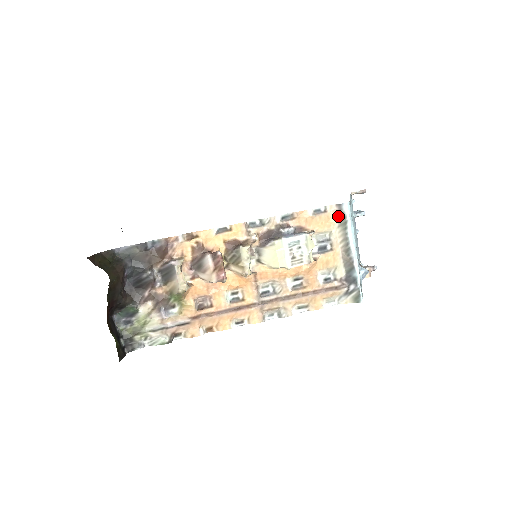
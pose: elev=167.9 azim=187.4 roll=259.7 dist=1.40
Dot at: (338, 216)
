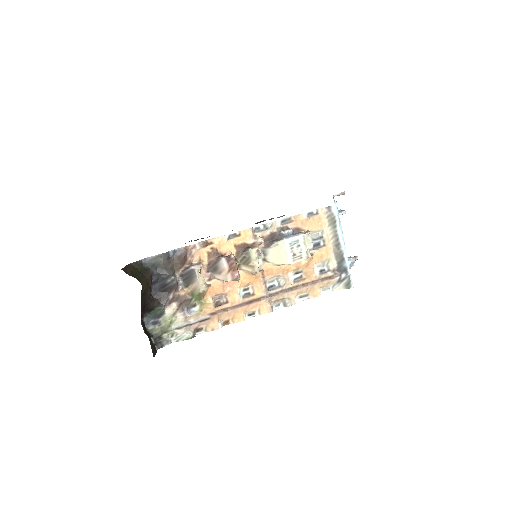
Dot at: (328, 217)
